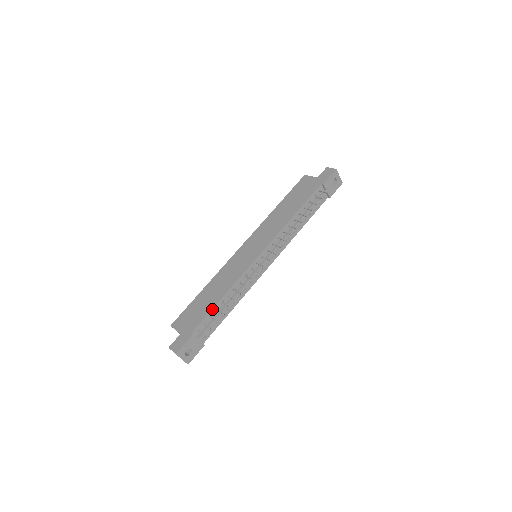
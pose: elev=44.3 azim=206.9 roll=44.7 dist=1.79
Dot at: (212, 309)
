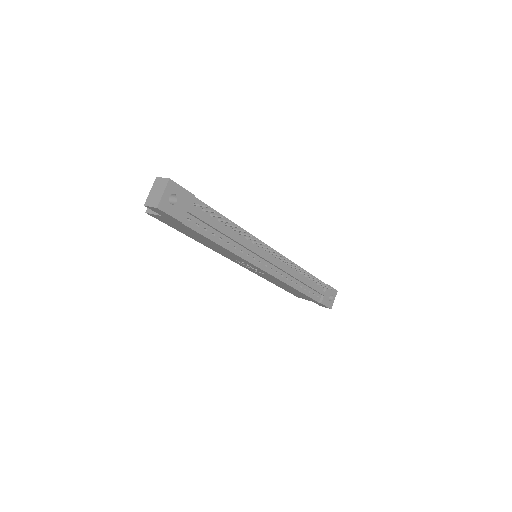
Dot at: (219, 213)
